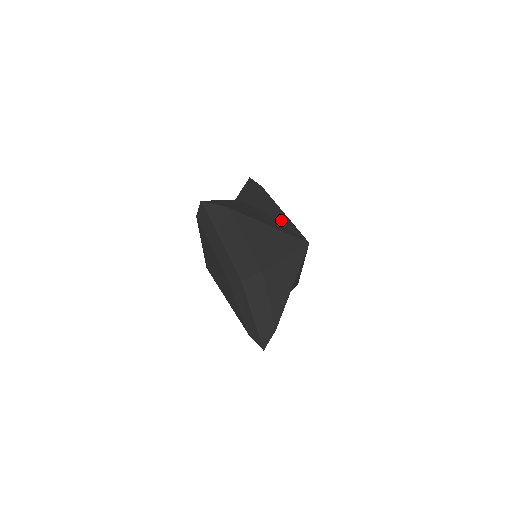
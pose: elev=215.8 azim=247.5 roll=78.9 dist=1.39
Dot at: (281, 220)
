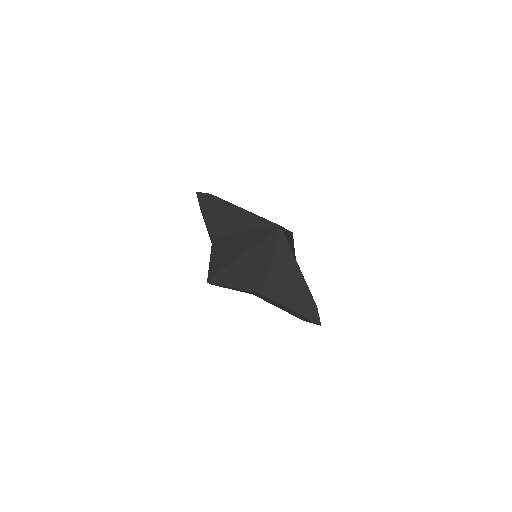
Dot at: occluded
